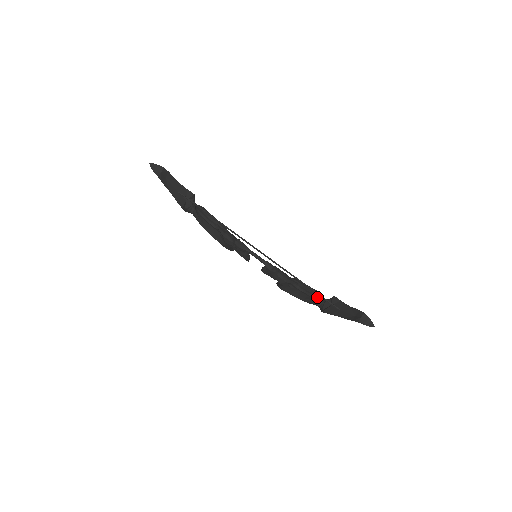
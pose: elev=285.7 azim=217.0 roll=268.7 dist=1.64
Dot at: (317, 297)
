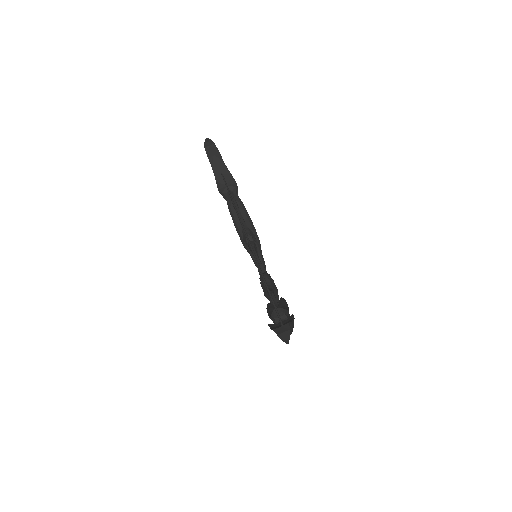
Dot at: occluded
